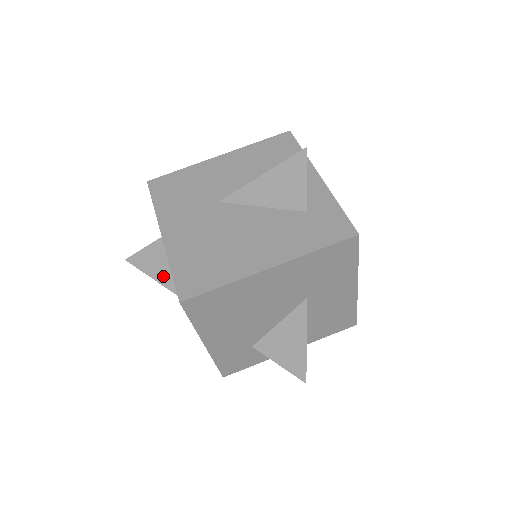
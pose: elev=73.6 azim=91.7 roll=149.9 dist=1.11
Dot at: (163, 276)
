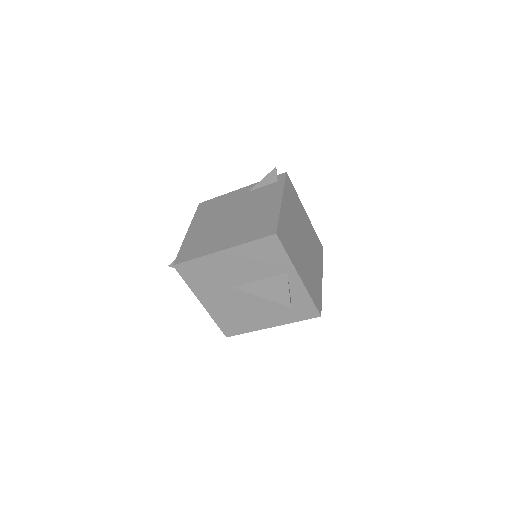
Dot at: occluded
